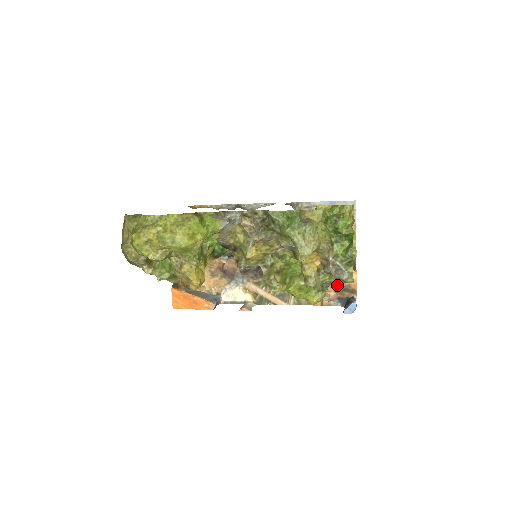
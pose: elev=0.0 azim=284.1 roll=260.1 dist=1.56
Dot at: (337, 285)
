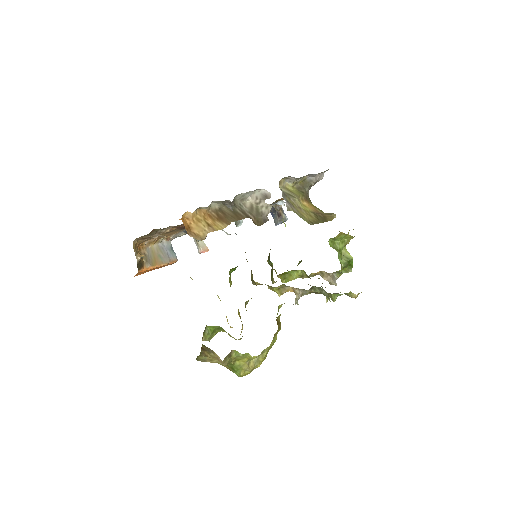
Dot at: occluded
